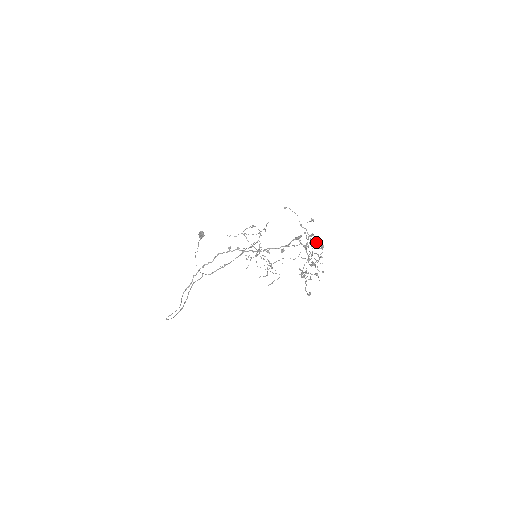
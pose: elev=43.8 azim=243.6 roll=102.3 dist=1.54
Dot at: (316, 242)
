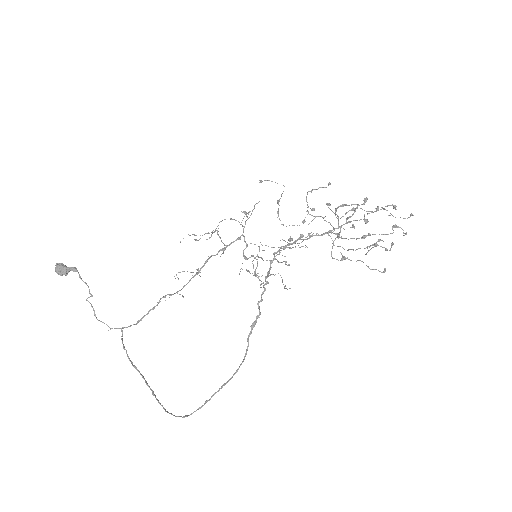
Dot at: (353, 208)
